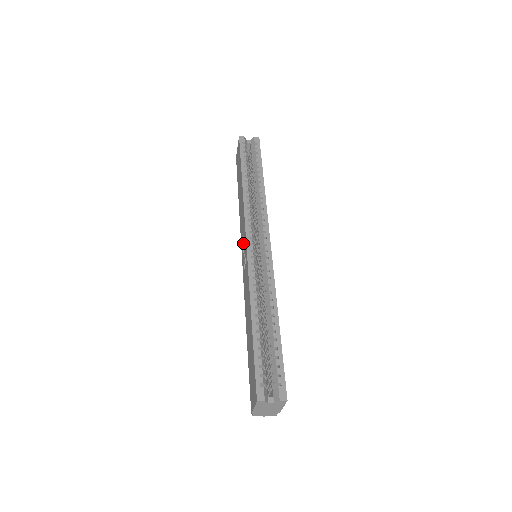
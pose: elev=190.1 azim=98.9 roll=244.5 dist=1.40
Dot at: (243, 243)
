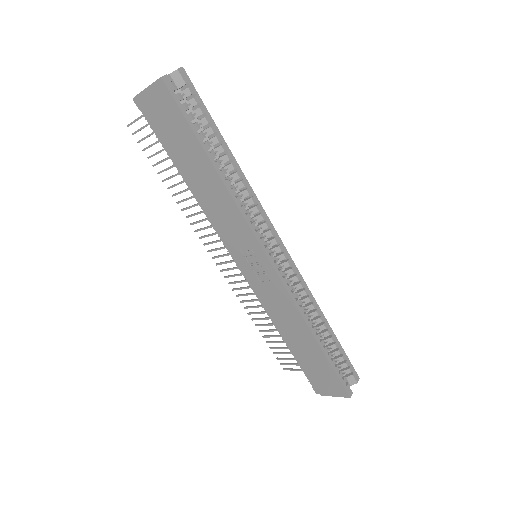
Dot at: (248, 254)
